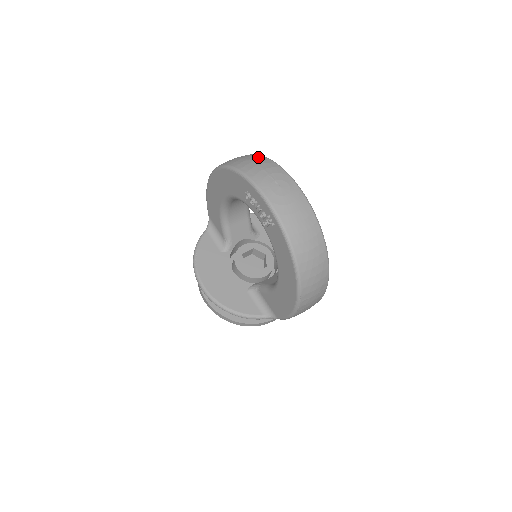
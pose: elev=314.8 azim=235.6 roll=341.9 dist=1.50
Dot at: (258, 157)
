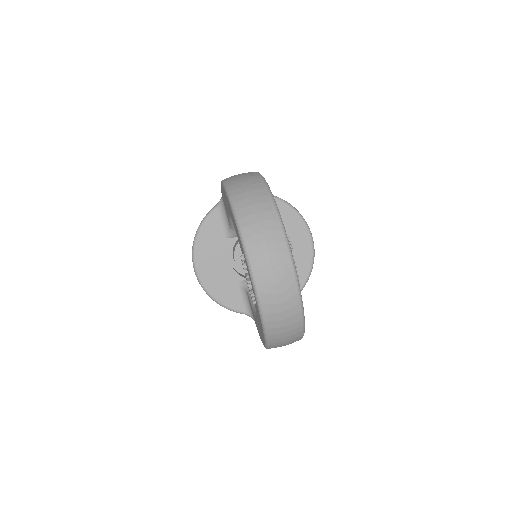
Dot at: (269, 212)
